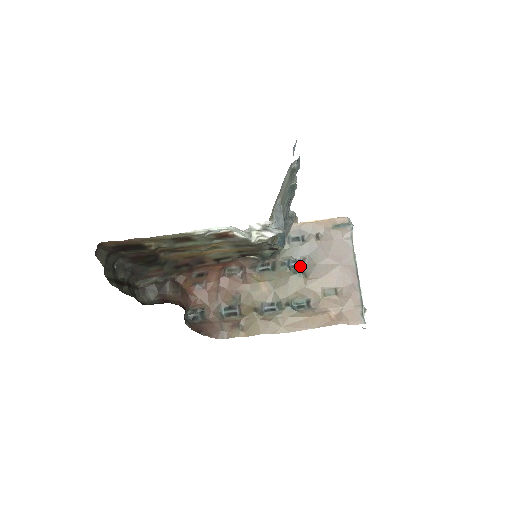
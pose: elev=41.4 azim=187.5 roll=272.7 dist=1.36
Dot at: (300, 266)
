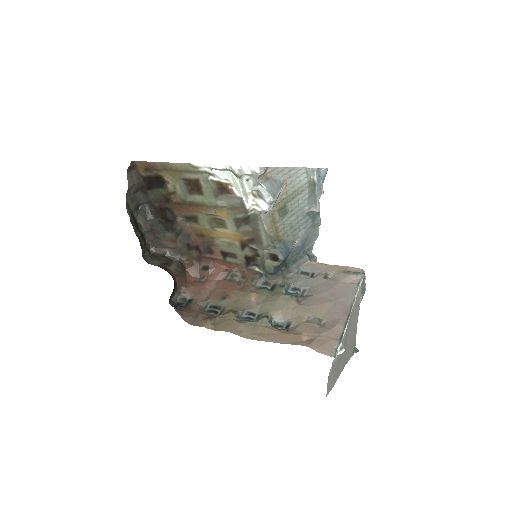
Dot at: (297, 294)
